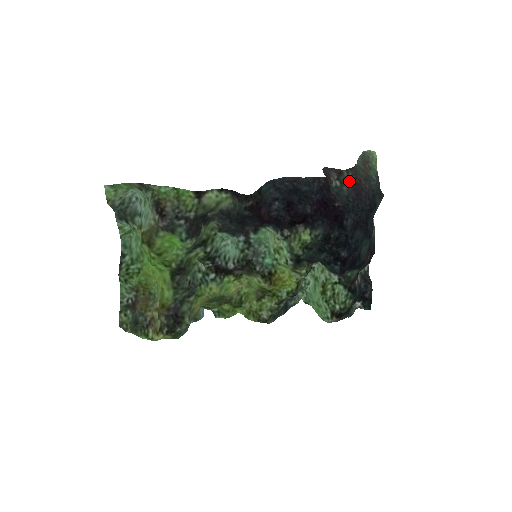
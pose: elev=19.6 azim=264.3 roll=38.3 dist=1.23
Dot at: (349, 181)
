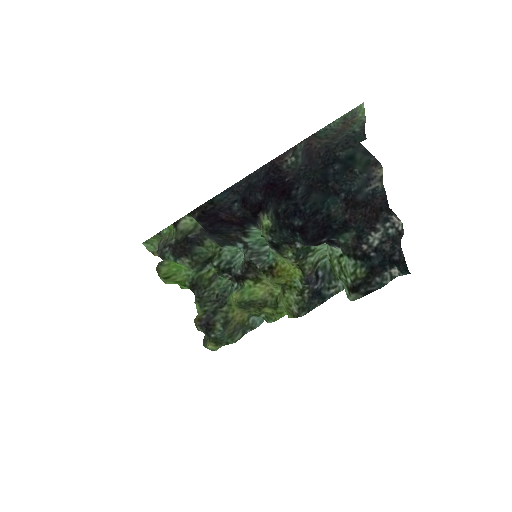
Dot at: (301, 151)
